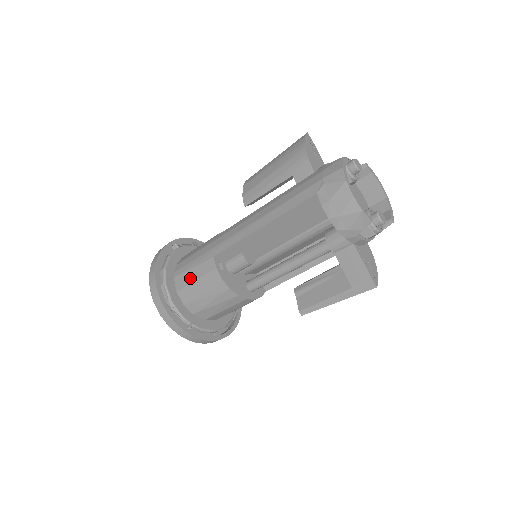
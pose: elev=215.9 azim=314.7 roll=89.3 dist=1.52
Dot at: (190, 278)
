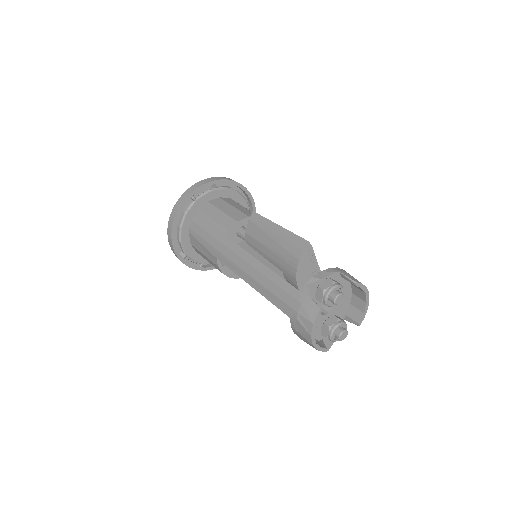
Dot at: (200, 249)
